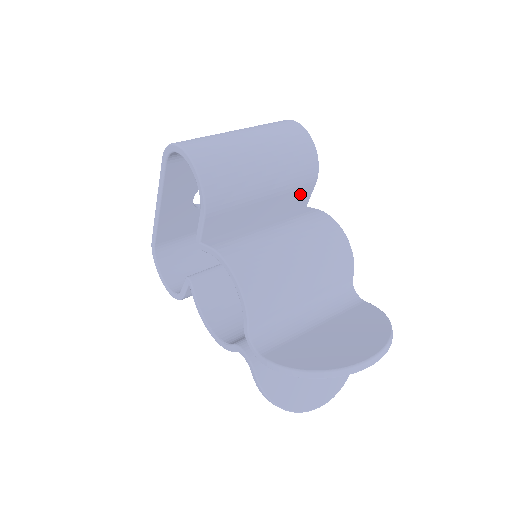
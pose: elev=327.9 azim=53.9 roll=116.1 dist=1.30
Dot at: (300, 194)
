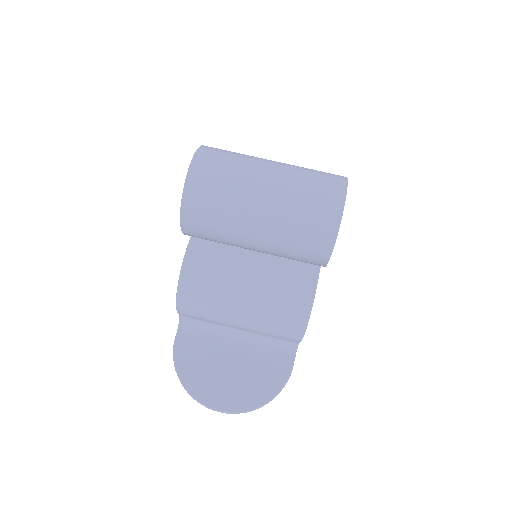
Dot at: occluded
